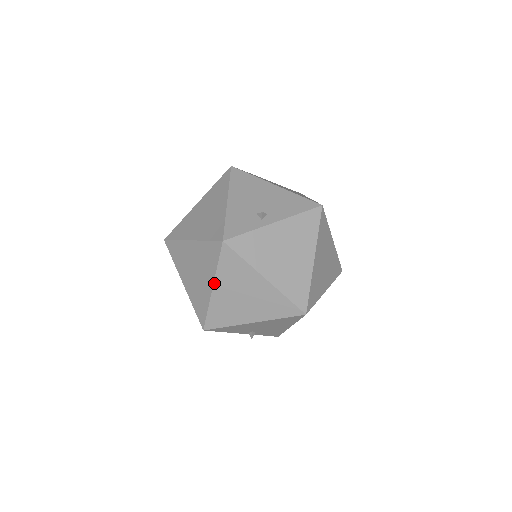
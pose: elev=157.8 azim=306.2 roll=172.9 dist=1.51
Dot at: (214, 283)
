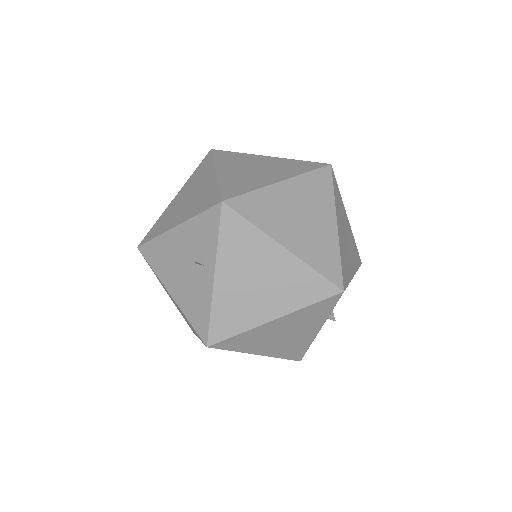
Dot at: occluded
